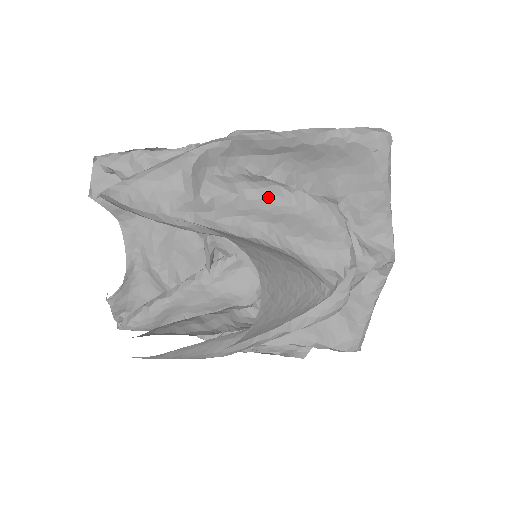
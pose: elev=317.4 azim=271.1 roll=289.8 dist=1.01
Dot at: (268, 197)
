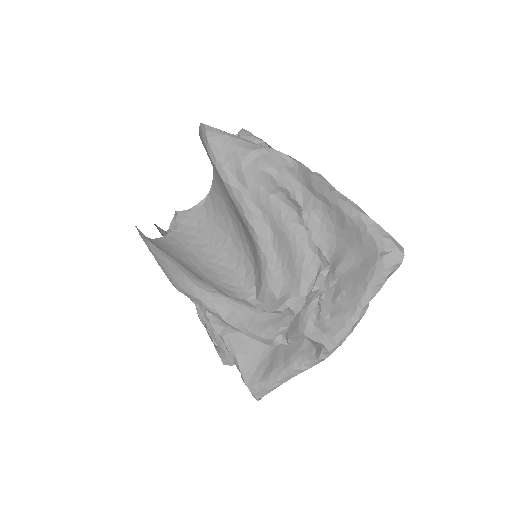
Dot at: (283, 212)
